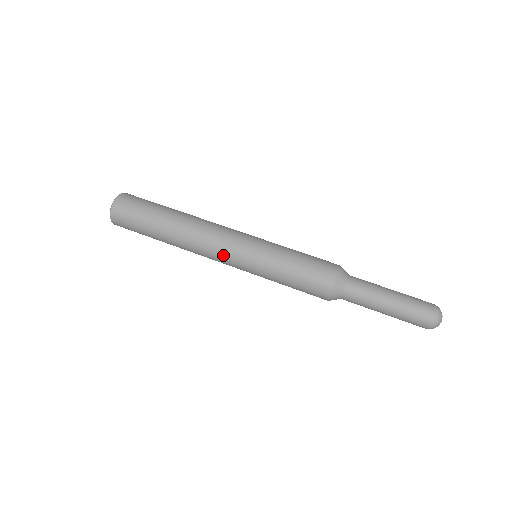
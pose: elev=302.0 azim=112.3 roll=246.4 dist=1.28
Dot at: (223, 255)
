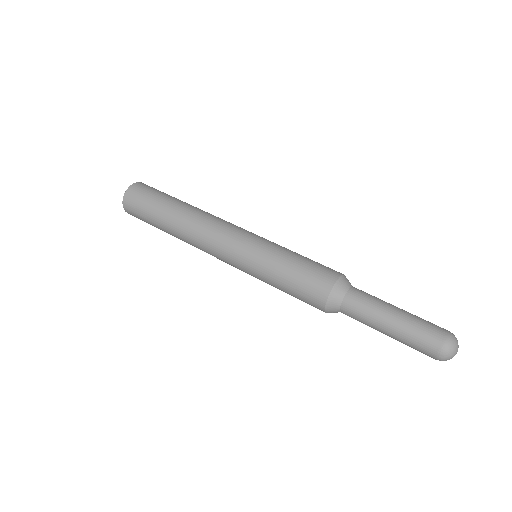
Dot at: (227, 233)
